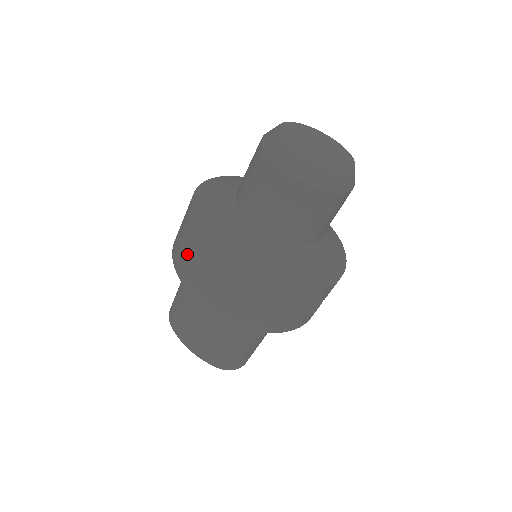
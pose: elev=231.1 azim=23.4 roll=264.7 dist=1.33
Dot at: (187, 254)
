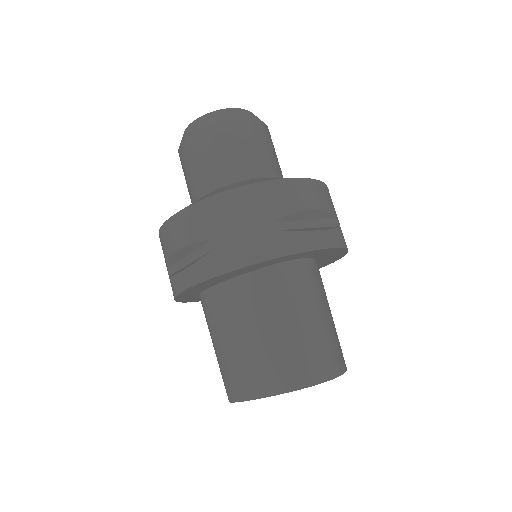
Dot at: (177, 271)
